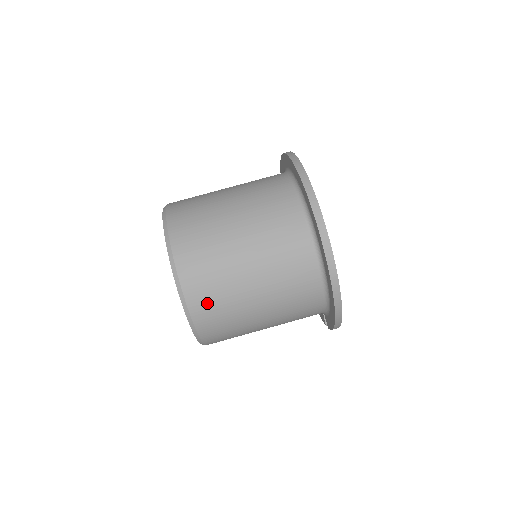
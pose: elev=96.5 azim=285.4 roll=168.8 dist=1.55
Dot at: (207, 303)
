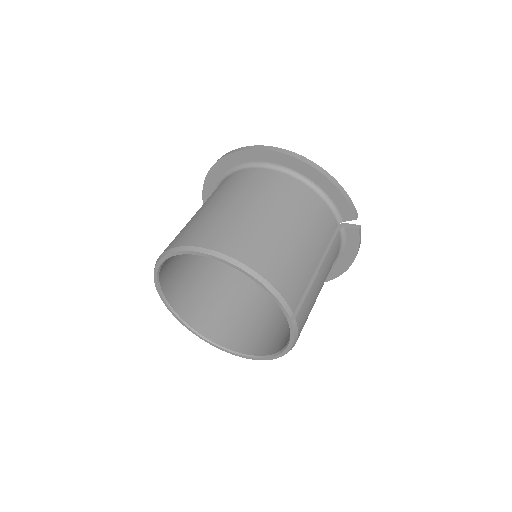
Dot at: (223, 237)
